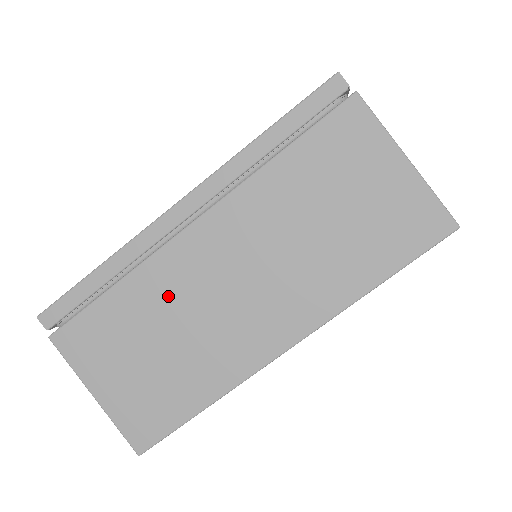
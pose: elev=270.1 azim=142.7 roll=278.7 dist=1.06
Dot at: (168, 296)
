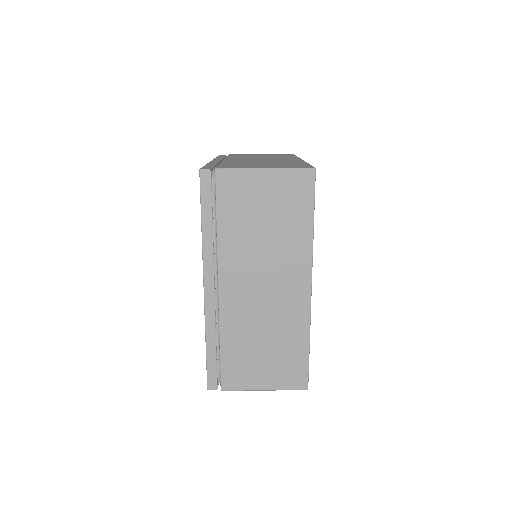
Dot at: occluded
